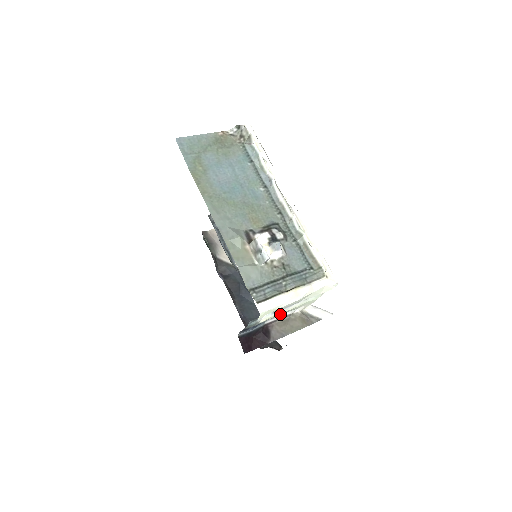
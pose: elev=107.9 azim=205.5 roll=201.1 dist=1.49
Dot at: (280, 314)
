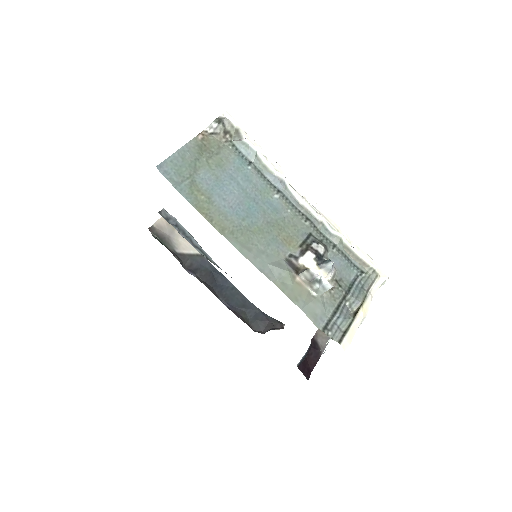
Dot at: occluded
